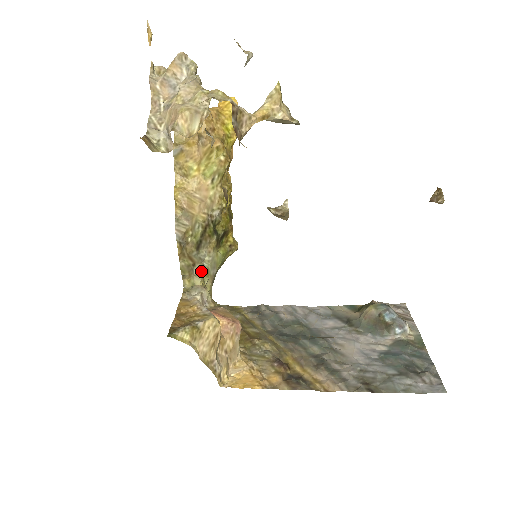
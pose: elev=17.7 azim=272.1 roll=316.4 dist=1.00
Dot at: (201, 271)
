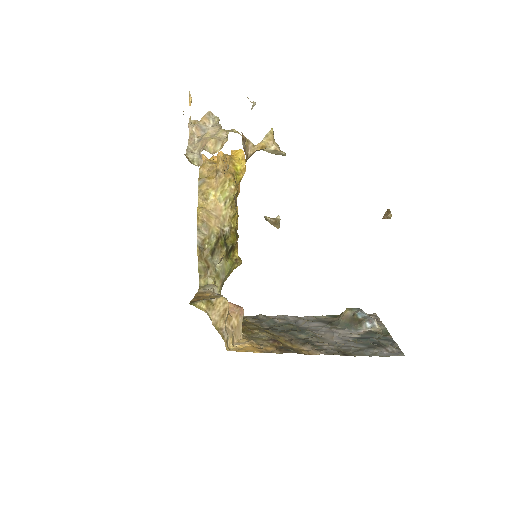
Dot at: (214, 273)
